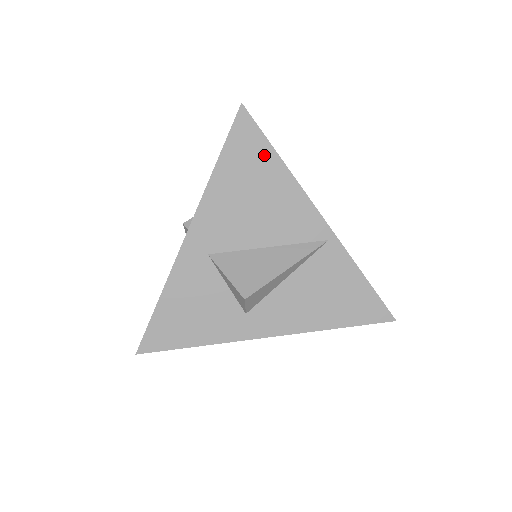
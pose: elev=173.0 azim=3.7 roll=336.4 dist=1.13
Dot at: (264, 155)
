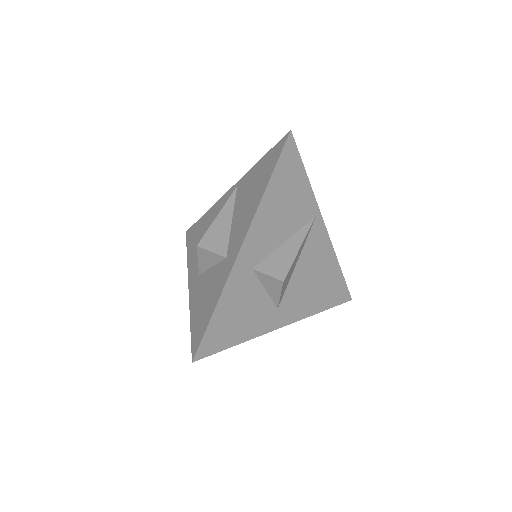
Dot at: (199, 224)
